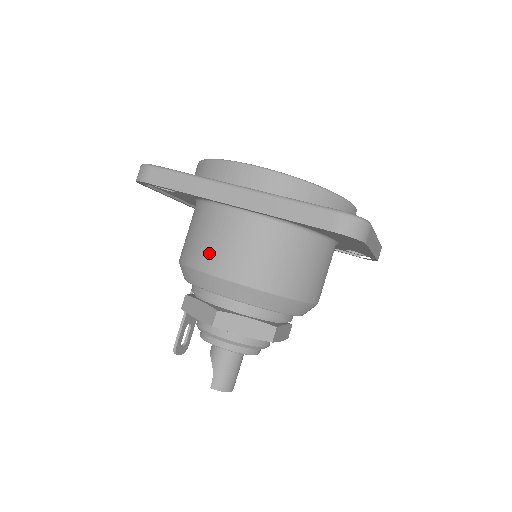
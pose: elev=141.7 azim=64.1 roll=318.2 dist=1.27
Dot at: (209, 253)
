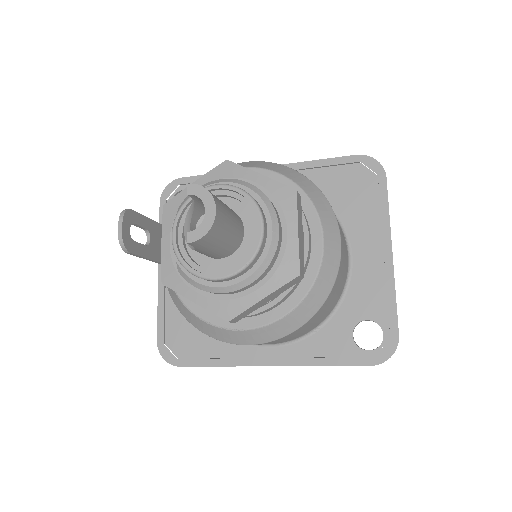
Dot at: occluded
